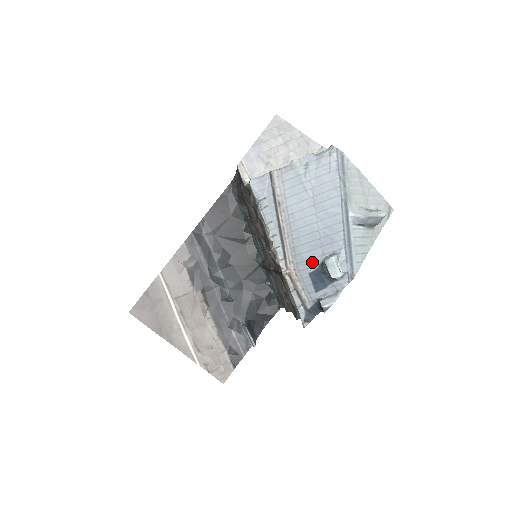
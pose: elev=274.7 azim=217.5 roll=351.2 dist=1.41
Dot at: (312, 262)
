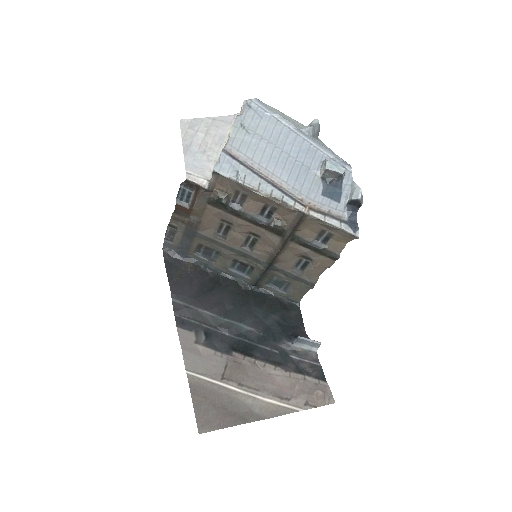
Dot at: (315, 185)
